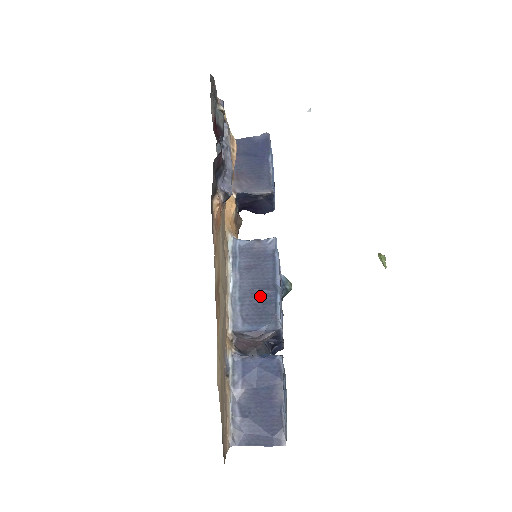
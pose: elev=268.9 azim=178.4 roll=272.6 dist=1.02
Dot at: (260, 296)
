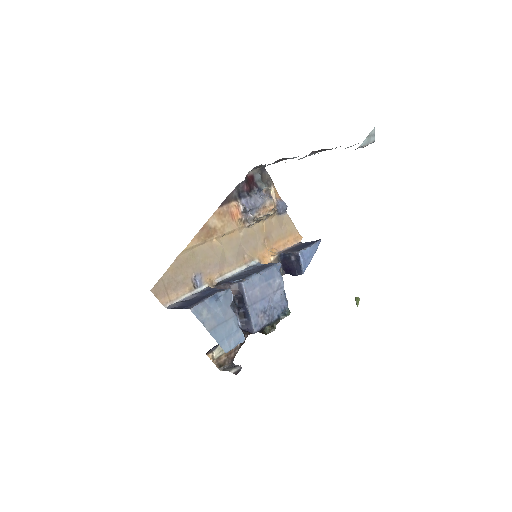
Dot at: (246, 275)
